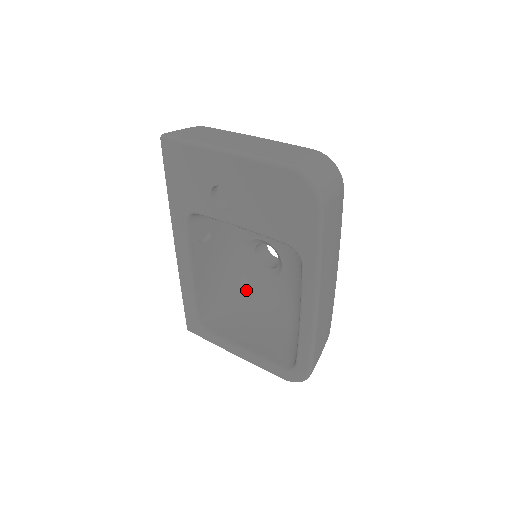
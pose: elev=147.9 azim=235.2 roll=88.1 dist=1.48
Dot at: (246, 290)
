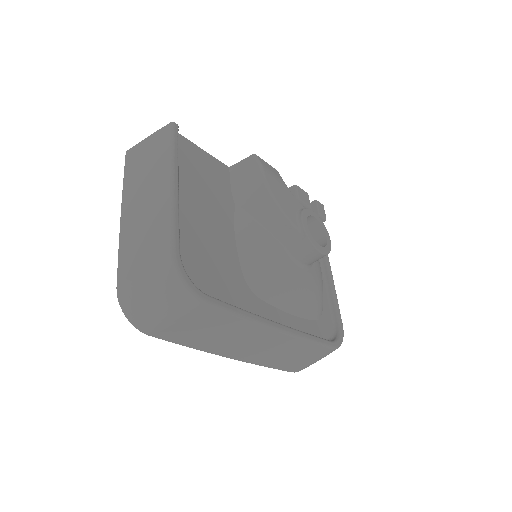
Dot at: occluded
